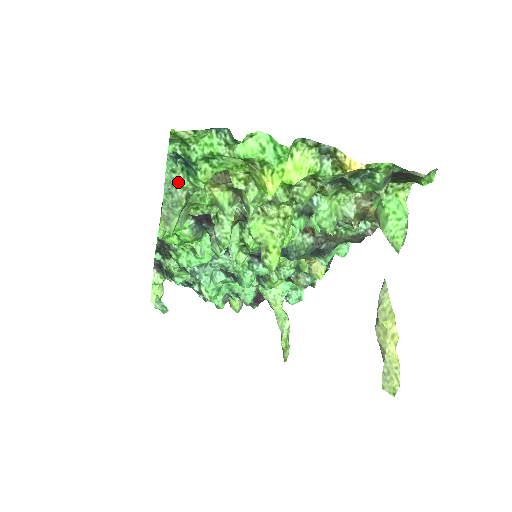
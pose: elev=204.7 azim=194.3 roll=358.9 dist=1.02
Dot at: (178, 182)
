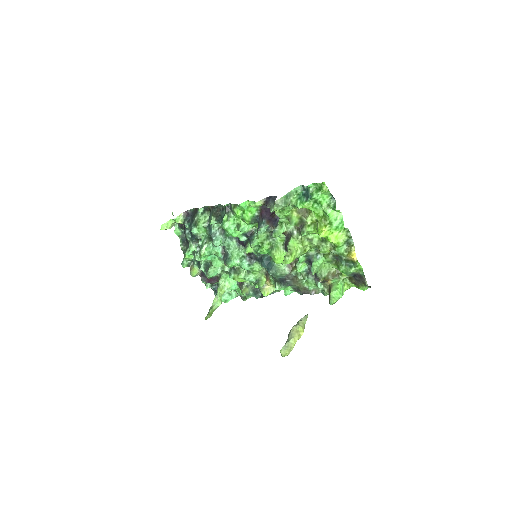
Dot at: (292, 197)
